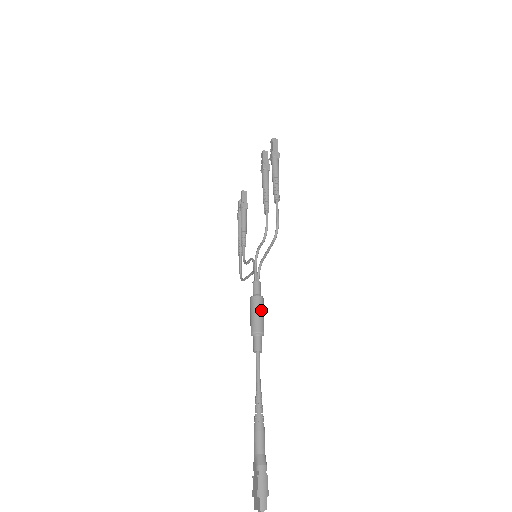
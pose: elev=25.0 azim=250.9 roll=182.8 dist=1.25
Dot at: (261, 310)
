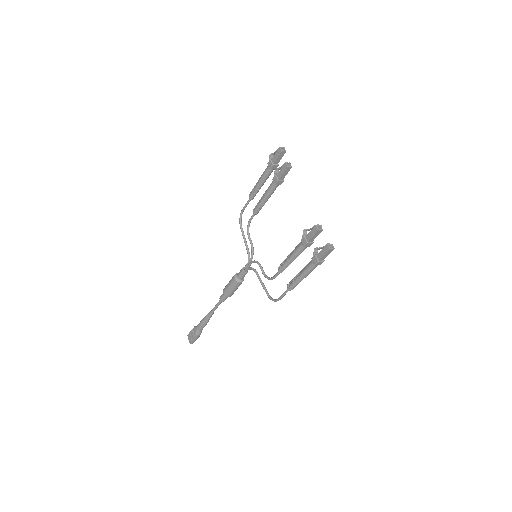
Dot at: (237, 288)
